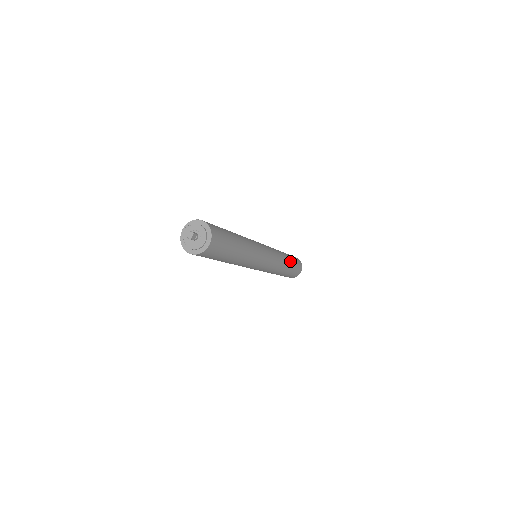
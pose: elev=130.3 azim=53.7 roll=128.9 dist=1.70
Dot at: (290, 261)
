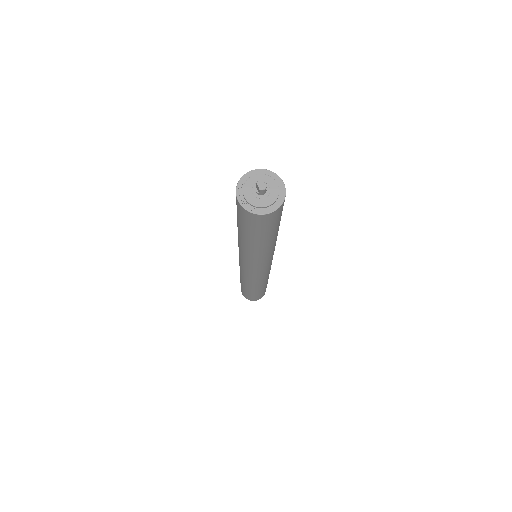
Dot at: occluded
